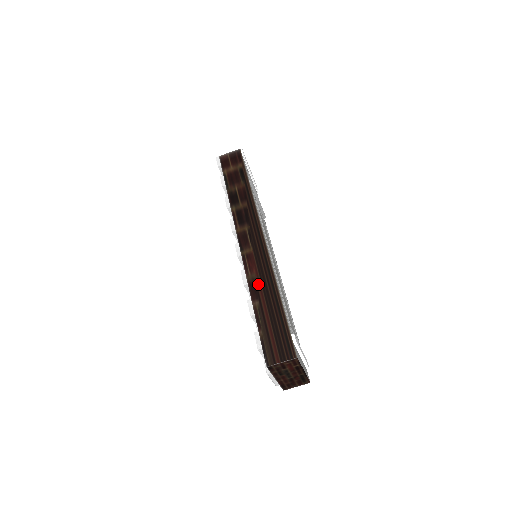
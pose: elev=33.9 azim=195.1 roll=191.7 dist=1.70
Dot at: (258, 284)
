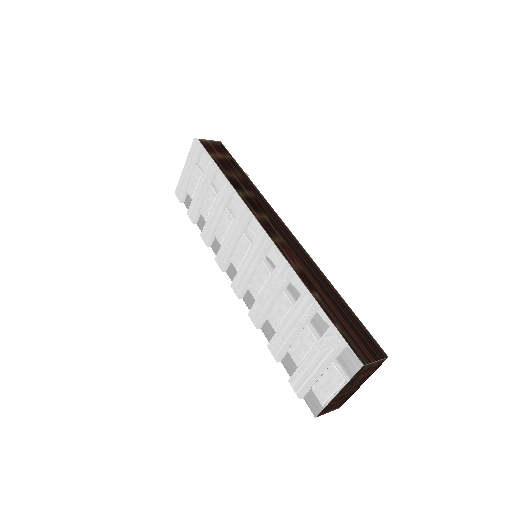
Dot at: (308, 275)
